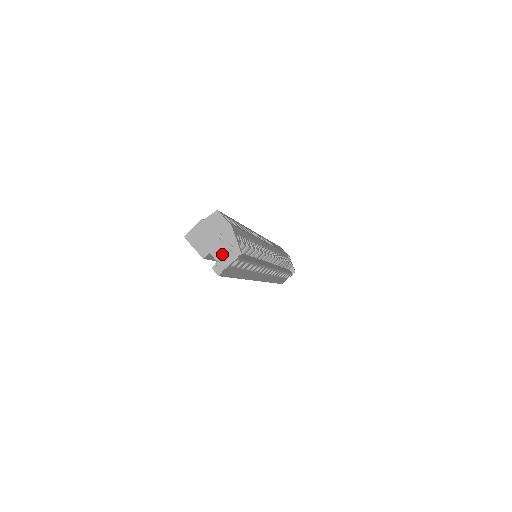
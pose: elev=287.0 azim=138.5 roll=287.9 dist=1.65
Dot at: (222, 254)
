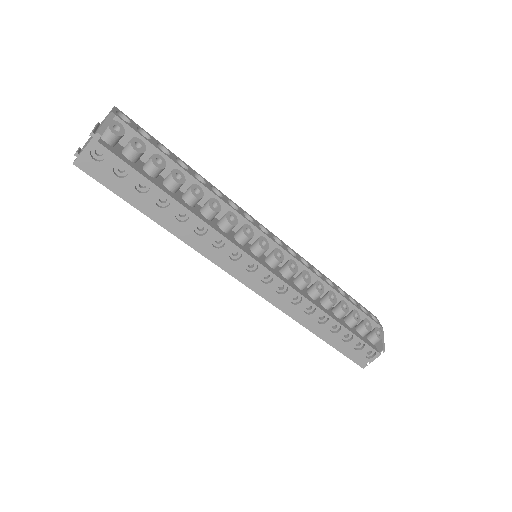
Dot at: (88, 142)
